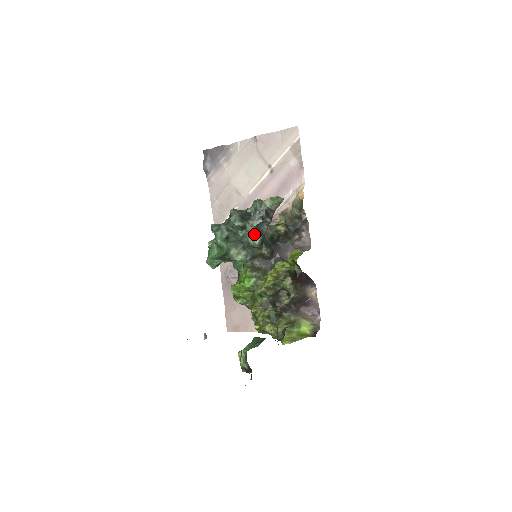
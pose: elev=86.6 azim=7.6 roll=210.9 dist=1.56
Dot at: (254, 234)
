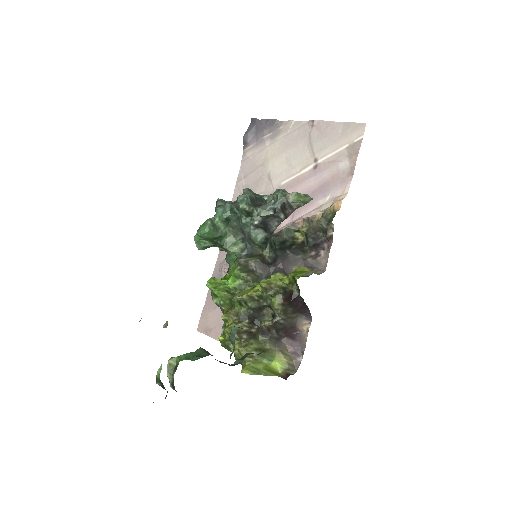
Dot at: (260, 227)
